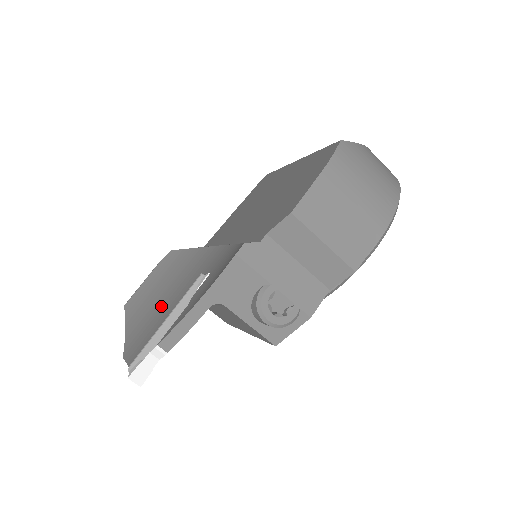
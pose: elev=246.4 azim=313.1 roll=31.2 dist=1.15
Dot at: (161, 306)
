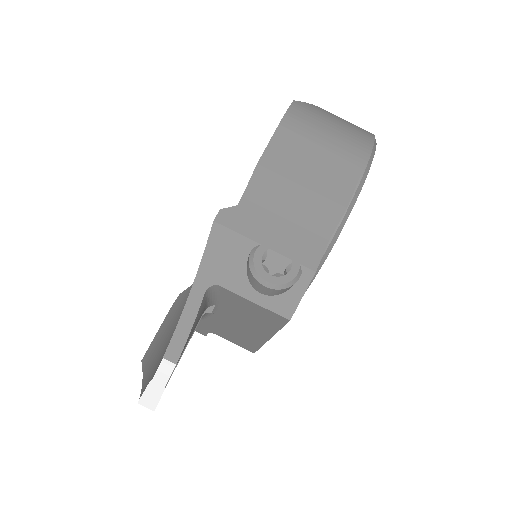
Dot at: occluded
